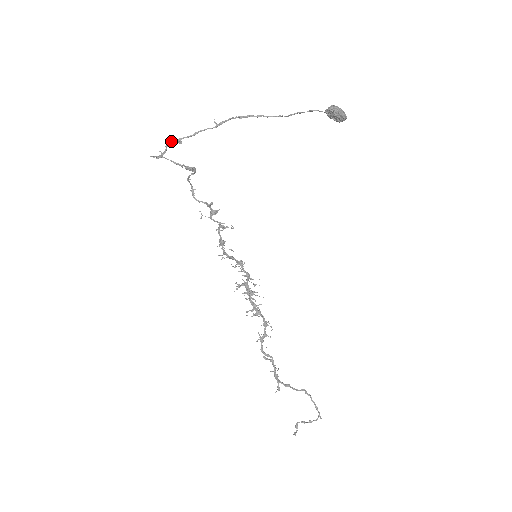
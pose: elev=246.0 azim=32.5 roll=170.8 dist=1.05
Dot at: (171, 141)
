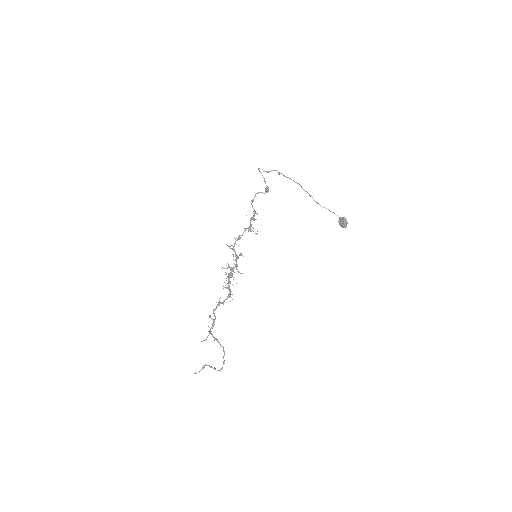
Dot at: (276, 170)
